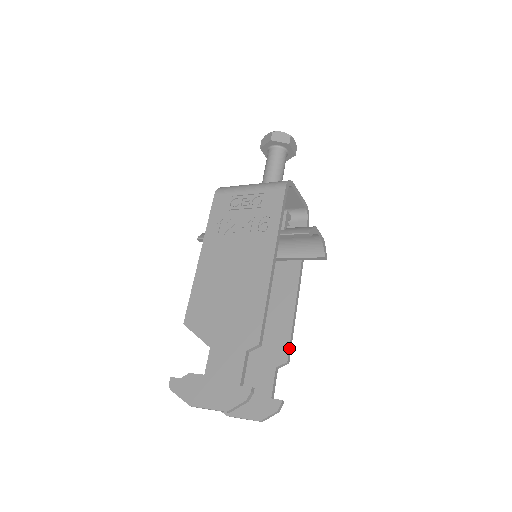
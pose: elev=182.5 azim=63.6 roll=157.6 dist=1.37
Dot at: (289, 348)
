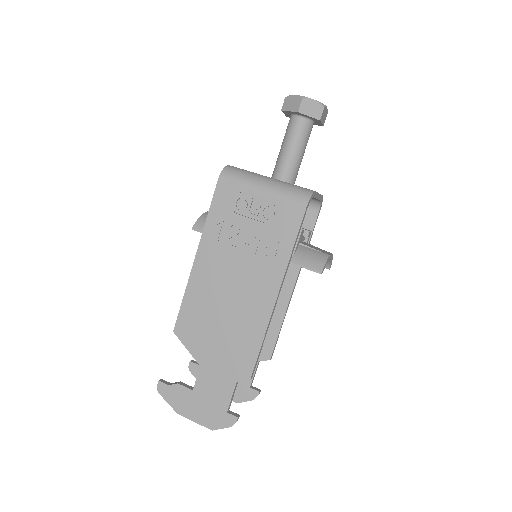
Dot at: (274, 347)
